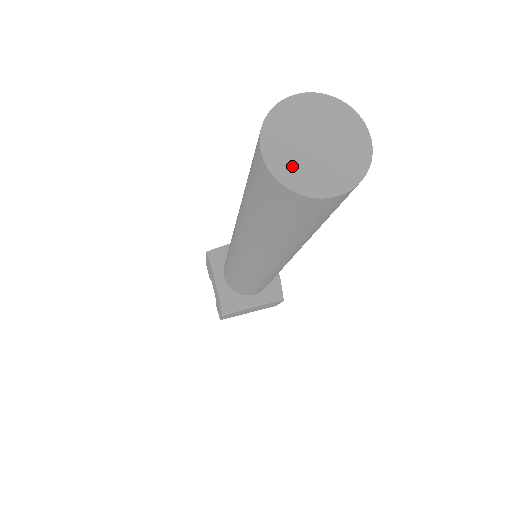
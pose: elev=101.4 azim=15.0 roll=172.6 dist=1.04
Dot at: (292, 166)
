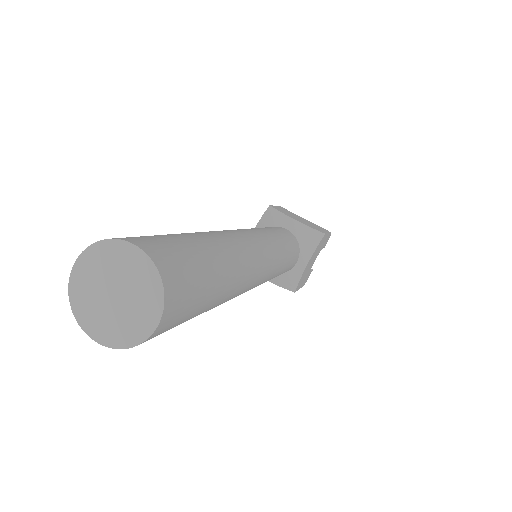
Dot at: (85, 294)
